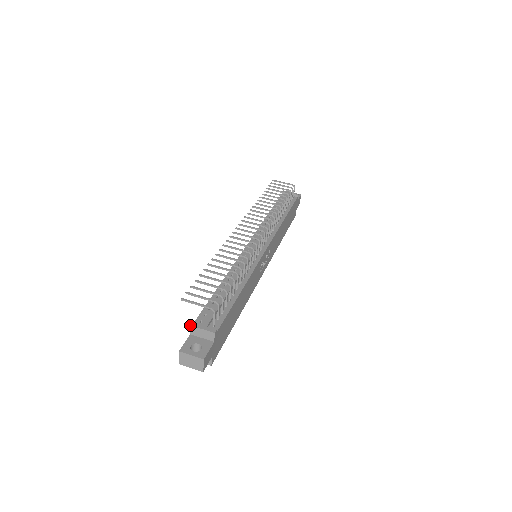
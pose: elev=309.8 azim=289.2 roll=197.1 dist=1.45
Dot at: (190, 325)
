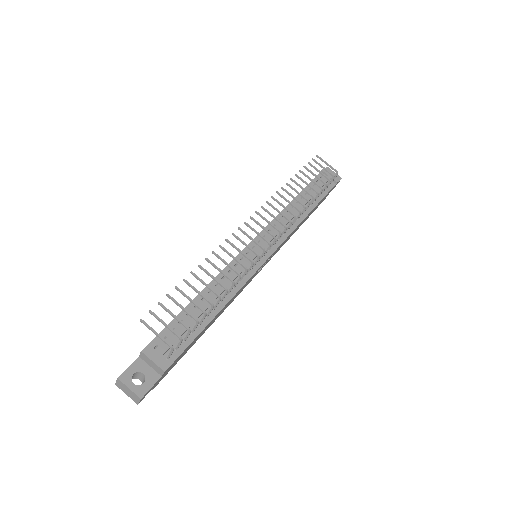
Dot at: (141, 351)
